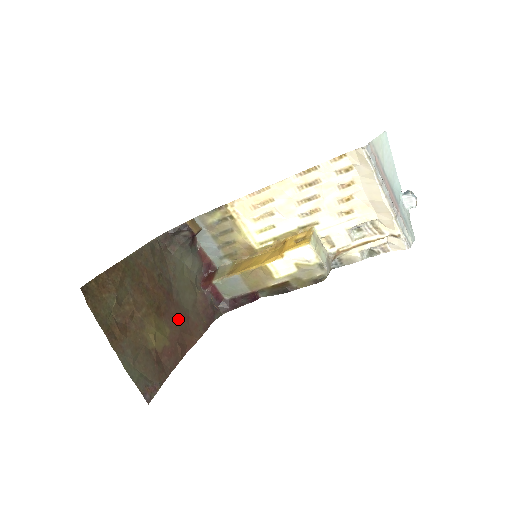
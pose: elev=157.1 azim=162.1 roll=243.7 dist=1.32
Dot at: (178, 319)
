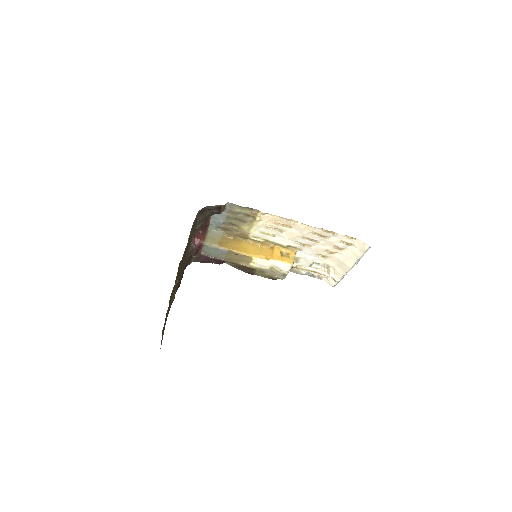
Dot at: occluded
